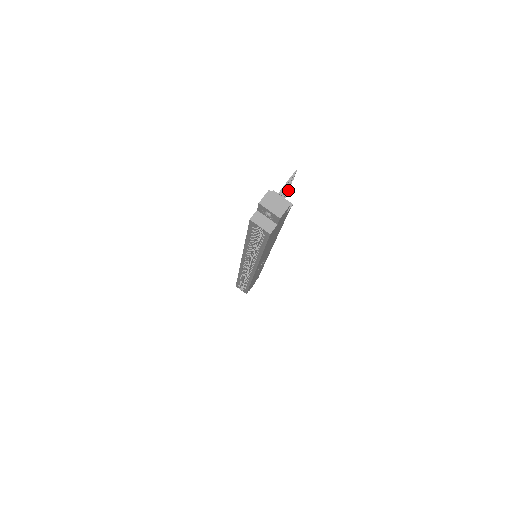
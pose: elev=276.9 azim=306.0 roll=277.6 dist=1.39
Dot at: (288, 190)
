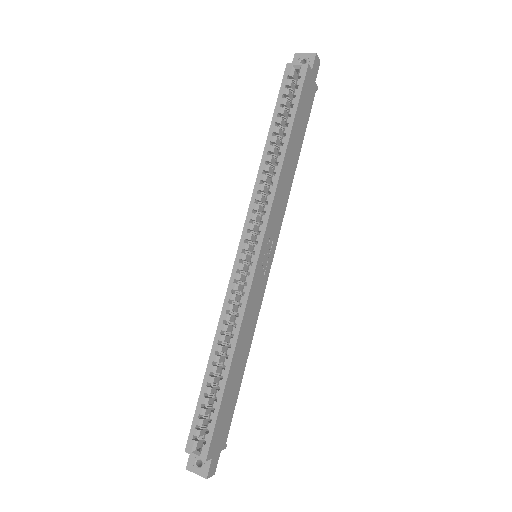
Dot at: occluded
